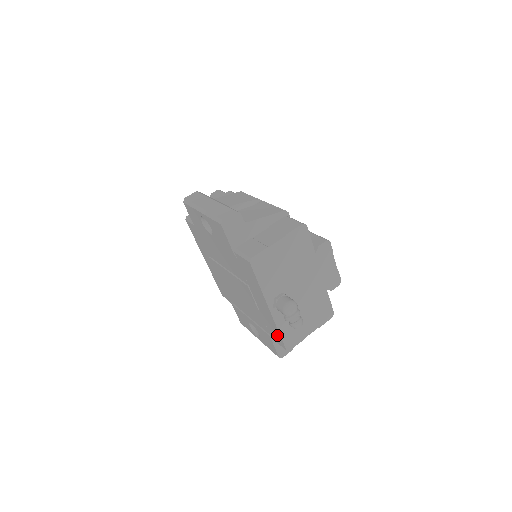
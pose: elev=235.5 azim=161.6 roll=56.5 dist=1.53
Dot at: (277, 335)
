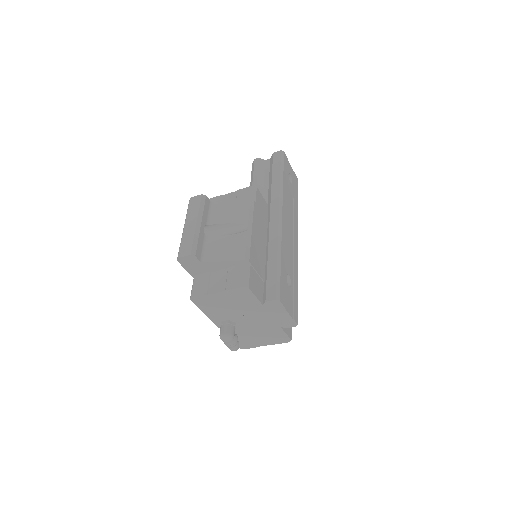
Dot at: occluded
